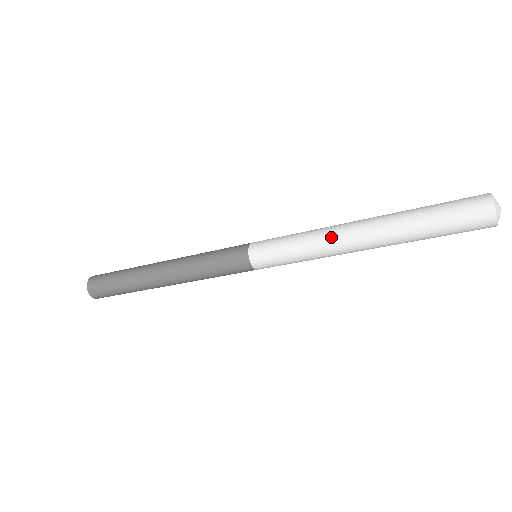
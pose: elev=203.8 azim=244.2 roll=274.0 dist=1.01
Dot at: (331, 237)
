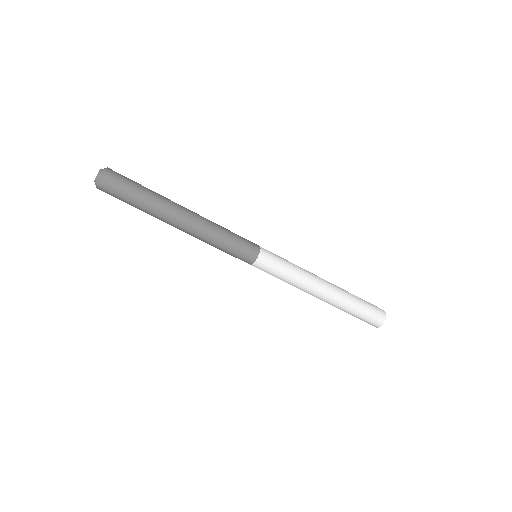
Dot at: (312, 278)
